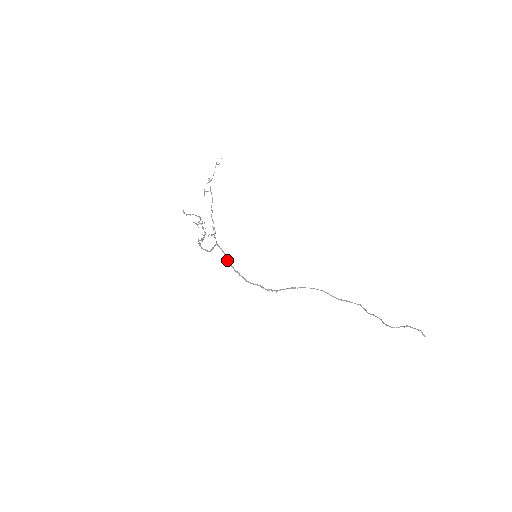
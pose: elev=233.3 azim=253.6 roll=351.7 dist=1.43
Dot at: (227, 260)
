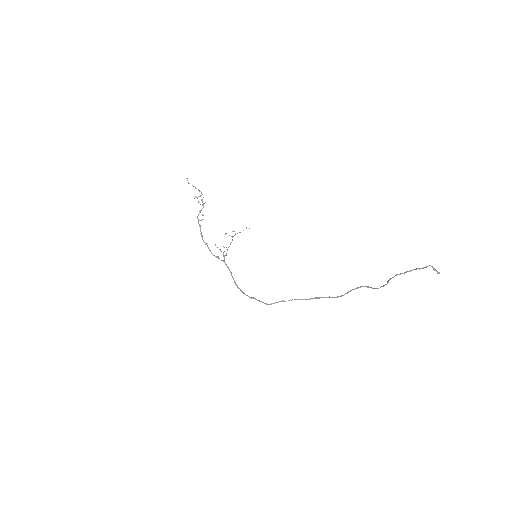
Dot at: (232, 277)
